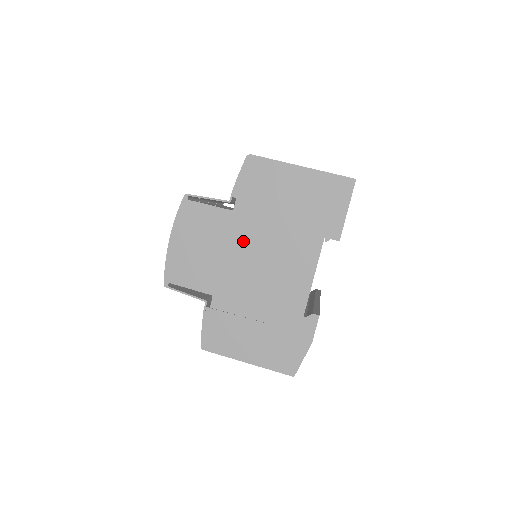
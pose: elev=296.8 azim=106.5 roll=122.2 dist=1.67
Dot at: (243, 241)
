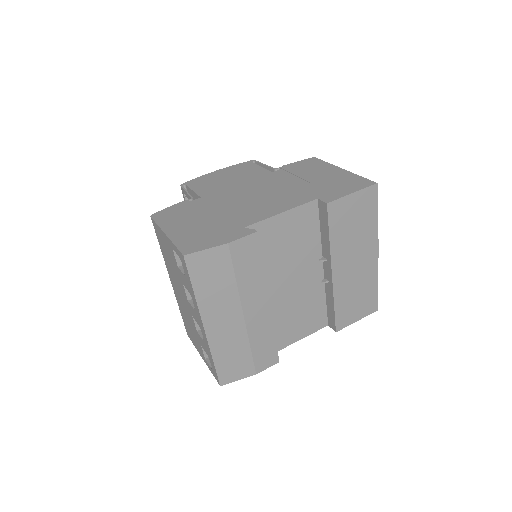
Dot at: (259, 184)
